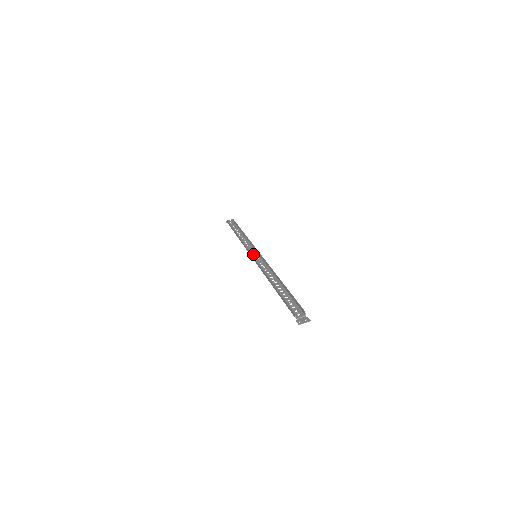
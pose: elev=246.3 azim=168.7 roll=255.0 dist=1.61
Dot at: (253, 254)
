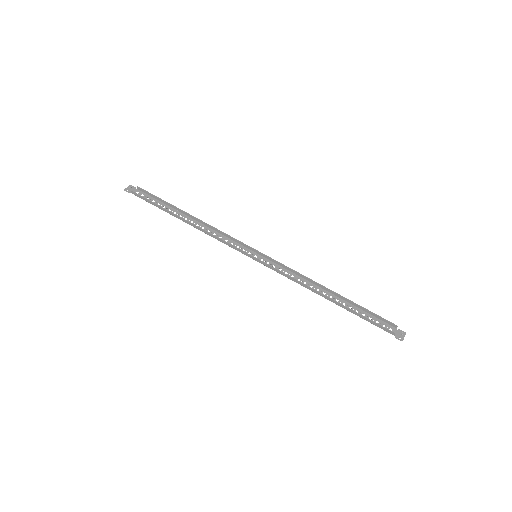
Dot at: occluded
